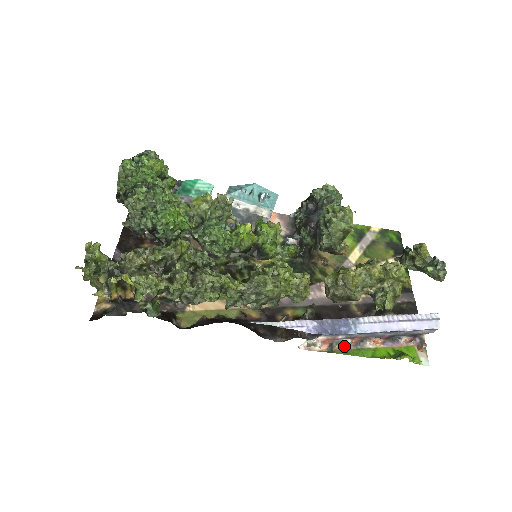
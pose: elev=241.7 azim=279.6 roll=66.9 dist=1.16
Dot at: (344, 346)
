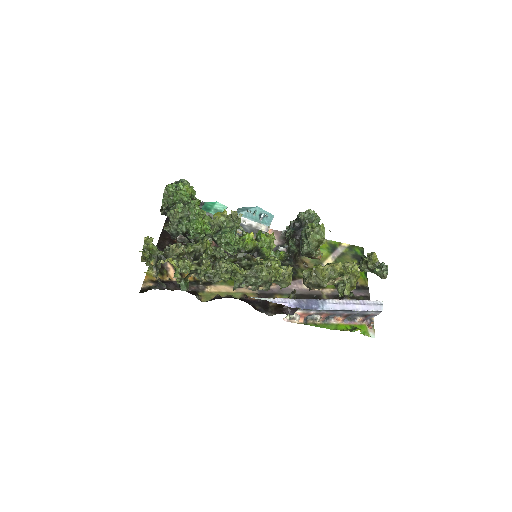
Dot at: (315, 321)
